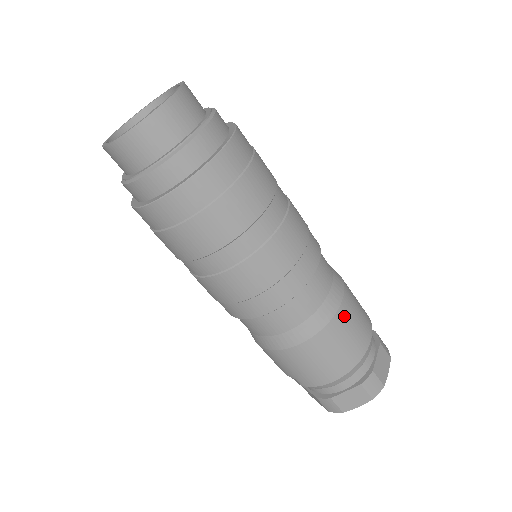
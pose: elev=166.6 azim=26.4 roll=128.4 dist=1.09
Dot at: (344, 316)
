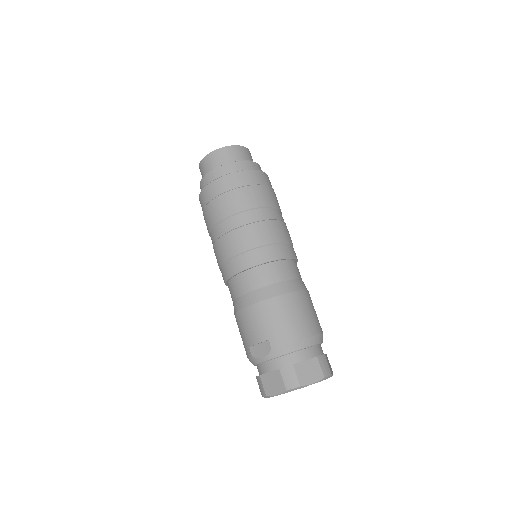
Dot at: (310, 298)
